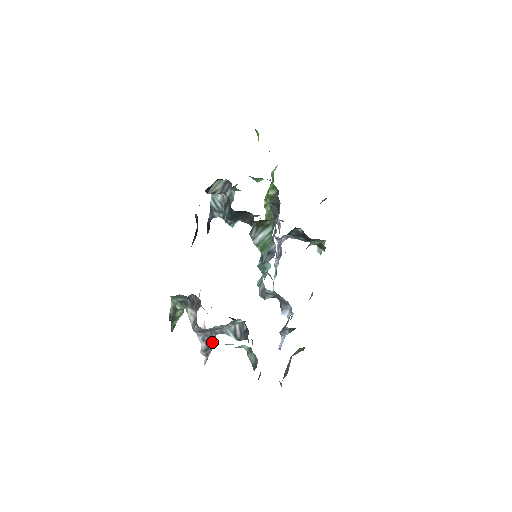
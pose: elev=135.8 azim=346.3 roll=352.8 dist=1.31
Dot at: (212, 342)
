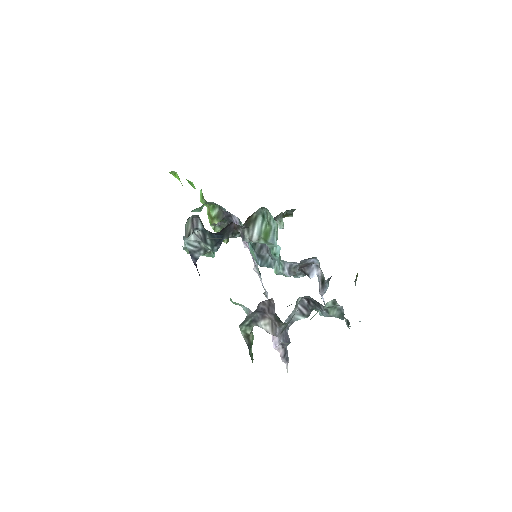
Dot at: (288, 339)
